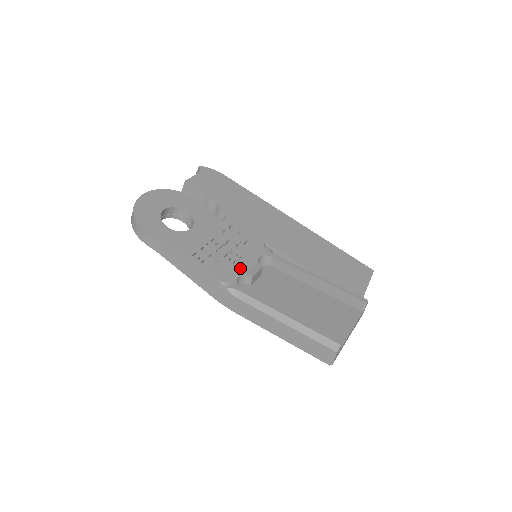
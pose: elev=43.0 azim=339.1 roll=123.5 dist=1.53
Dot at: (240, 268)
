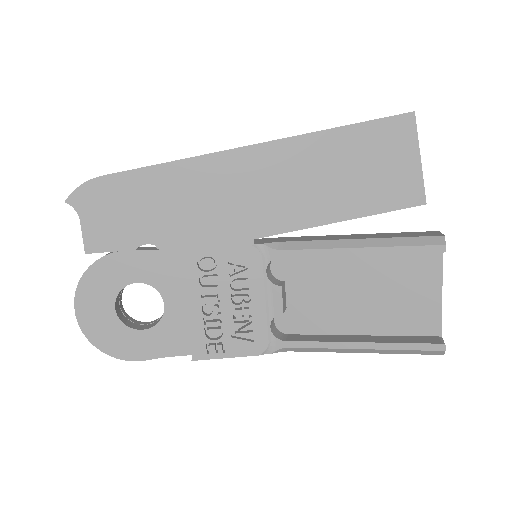
Dot at: (262, 315)
